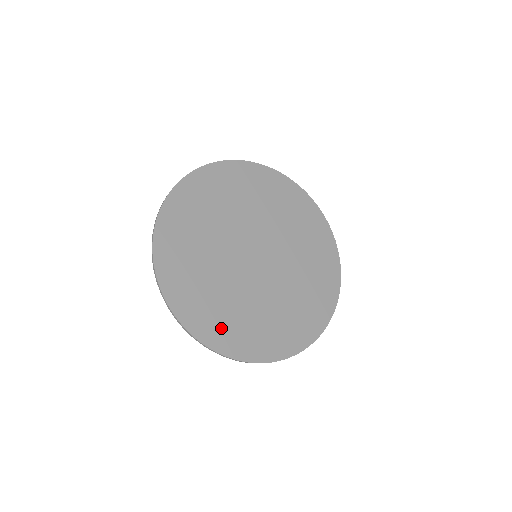
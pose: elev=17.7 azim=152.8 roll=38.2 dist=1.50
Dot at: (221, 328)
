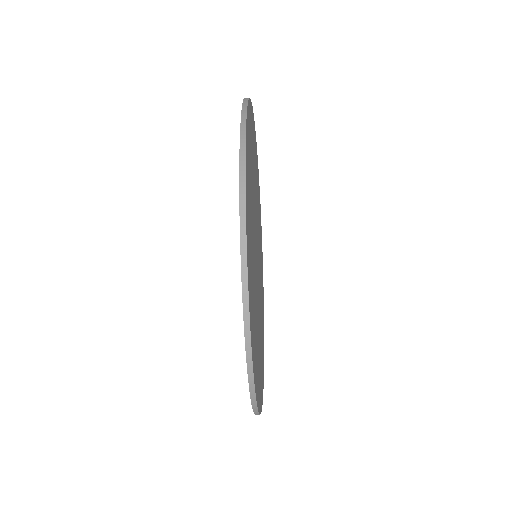
Dot at: (255, 351)
